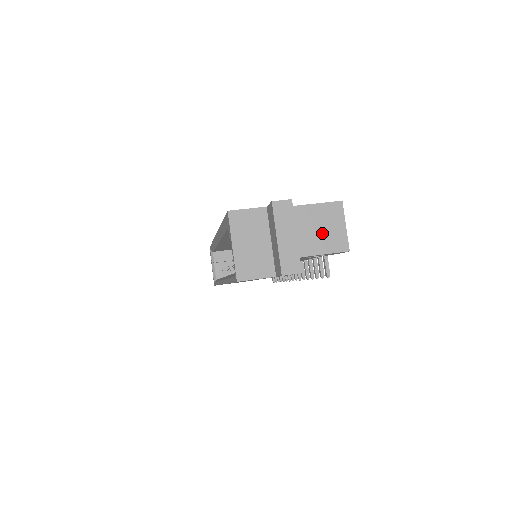
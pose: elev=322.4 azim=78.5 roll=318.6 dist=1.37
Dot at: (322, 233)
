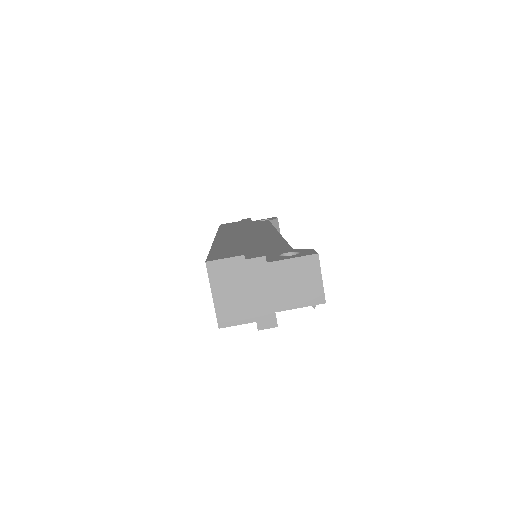
Dot at: (297, 287)
